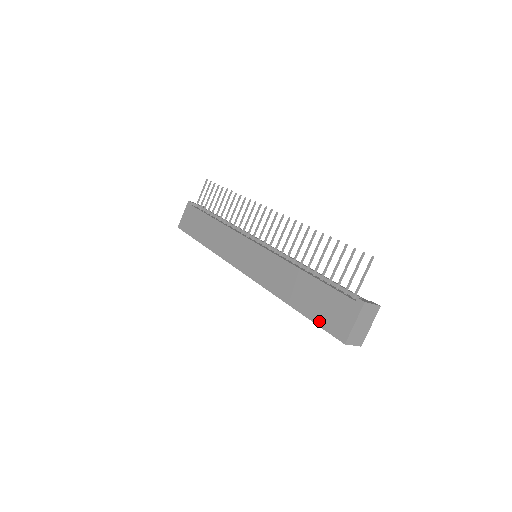
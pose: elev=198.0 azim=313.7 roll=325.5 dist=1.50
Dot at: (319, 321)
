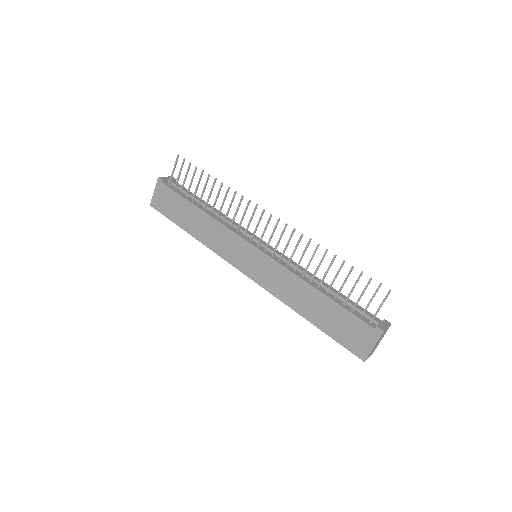
Dot at: (337, 338)
